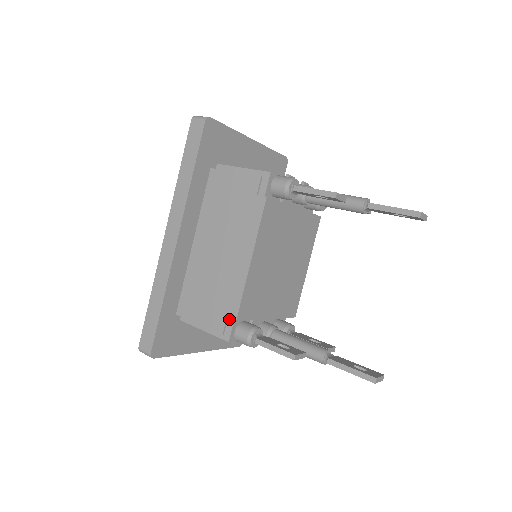
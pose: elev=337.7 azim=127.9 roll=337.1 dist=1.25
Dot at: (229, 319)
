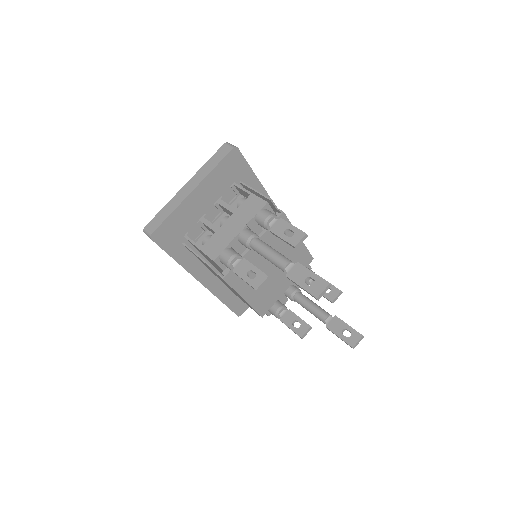
Dot at: occluded
